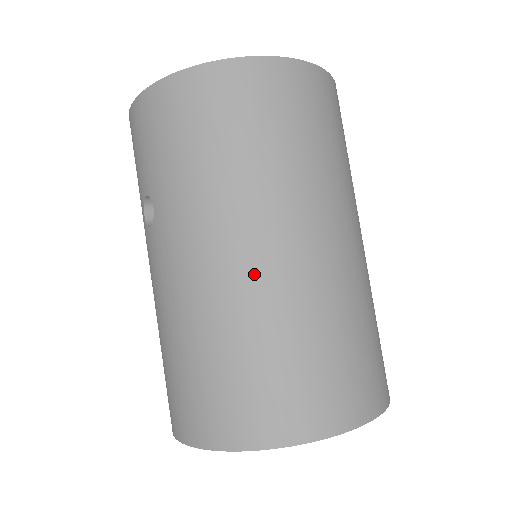
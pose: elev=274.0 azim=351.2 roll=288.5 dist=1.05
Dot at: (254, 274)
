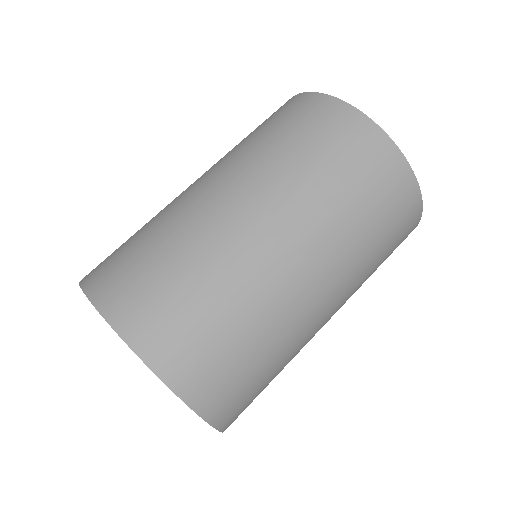
Dot at: (180, 195)
